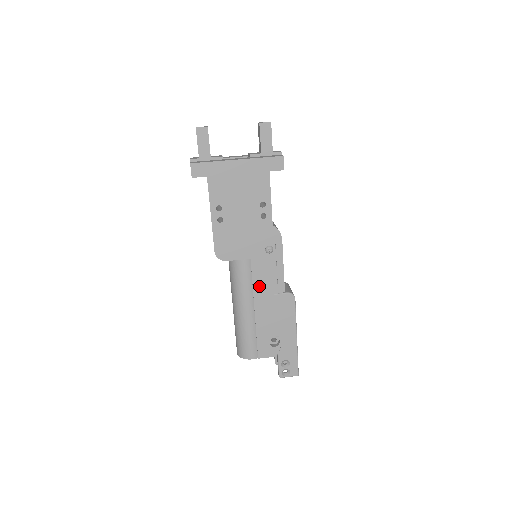
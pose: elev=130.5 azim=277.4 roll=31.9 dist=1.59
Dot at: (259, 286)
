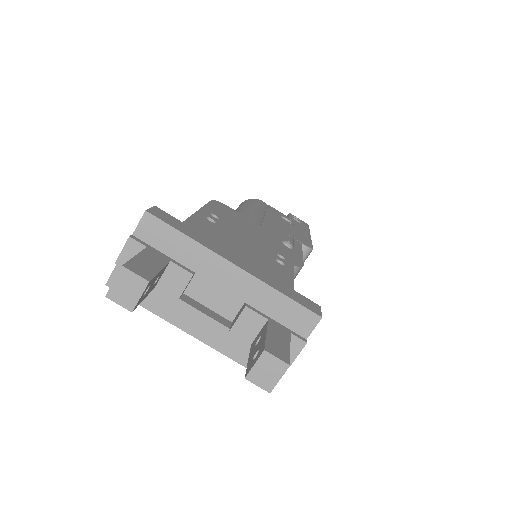
Dot at: occluded
